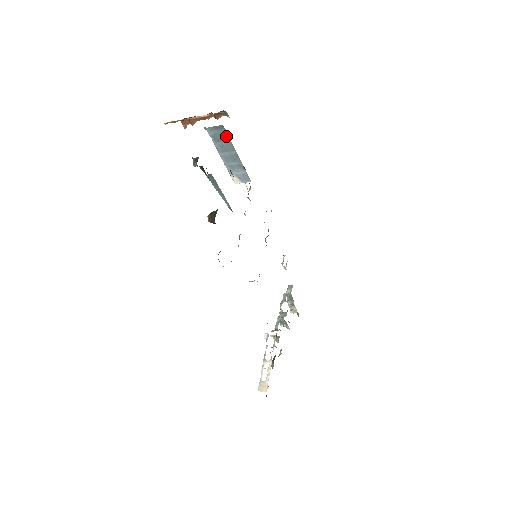
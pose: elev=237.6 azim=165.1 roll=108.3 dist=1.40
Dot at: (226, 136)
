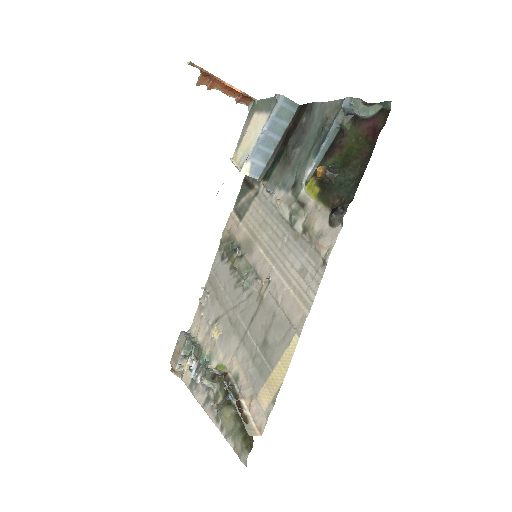
Dot at: (289, 117)
